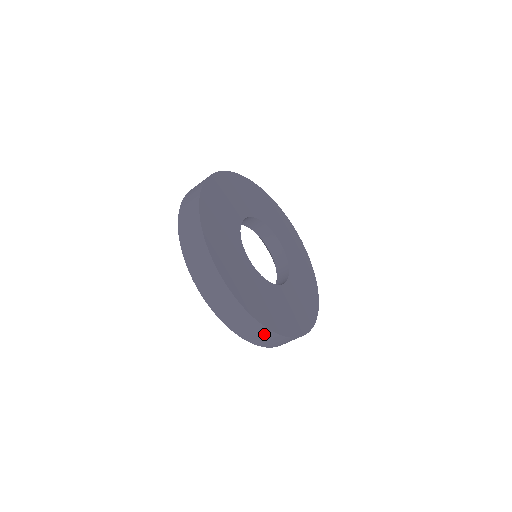
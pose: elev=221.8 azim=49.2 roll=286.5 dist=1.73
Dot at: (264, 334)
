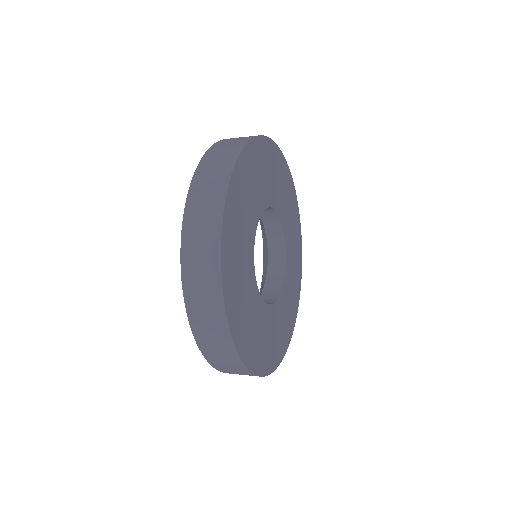
Dot at: occluded
